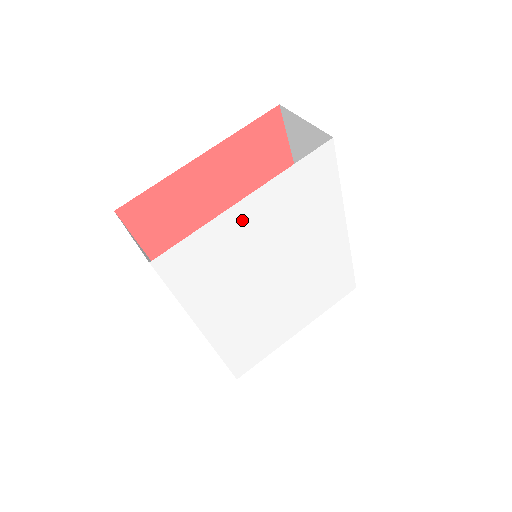
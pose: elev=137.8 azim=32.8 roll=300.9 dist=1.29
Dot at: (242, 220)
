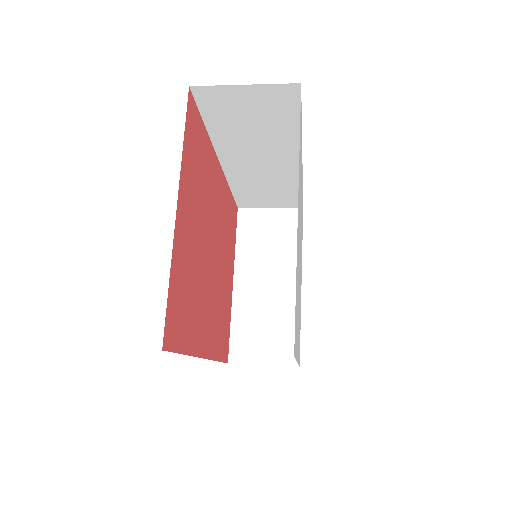
Dot at: occluded
